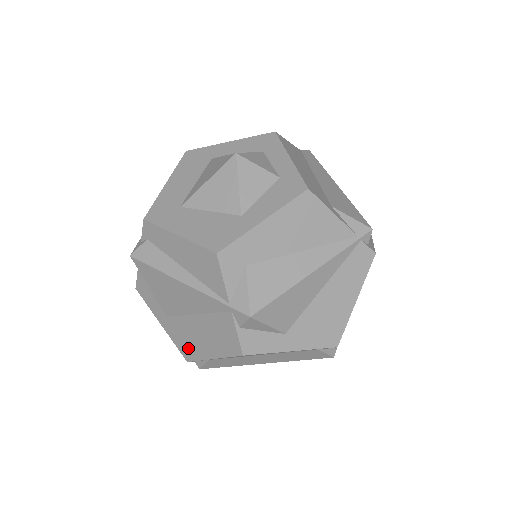
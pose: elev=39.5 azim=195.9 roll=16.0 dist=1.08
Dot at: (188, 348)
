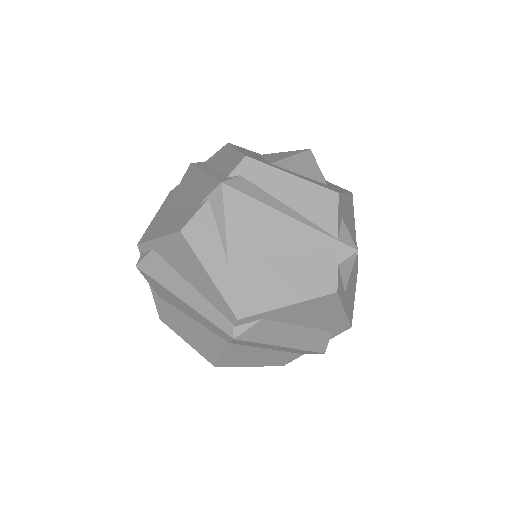
Dot at: (249, 299)
